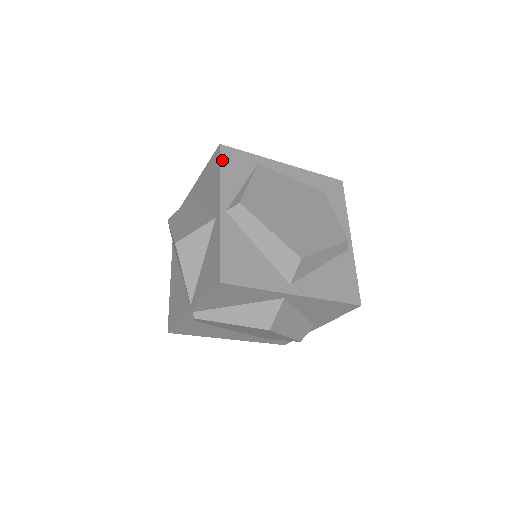
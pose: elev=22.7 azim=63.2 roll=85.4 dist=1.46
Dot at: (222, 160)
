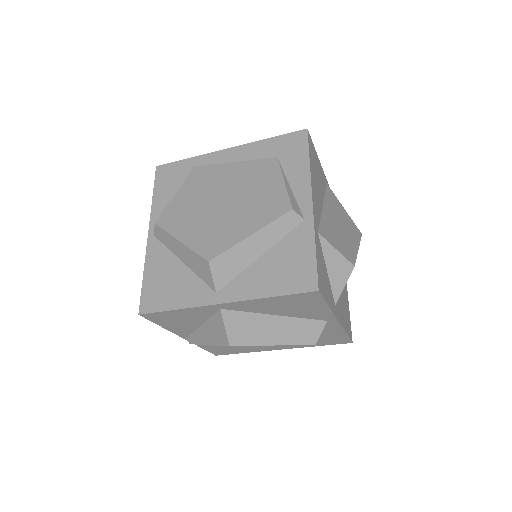
Dot at: (156, 182)
